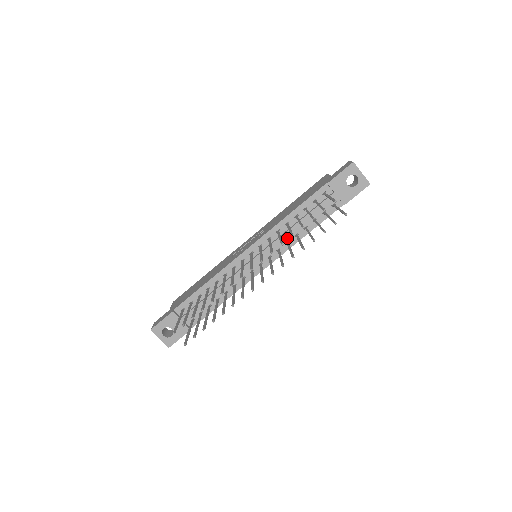
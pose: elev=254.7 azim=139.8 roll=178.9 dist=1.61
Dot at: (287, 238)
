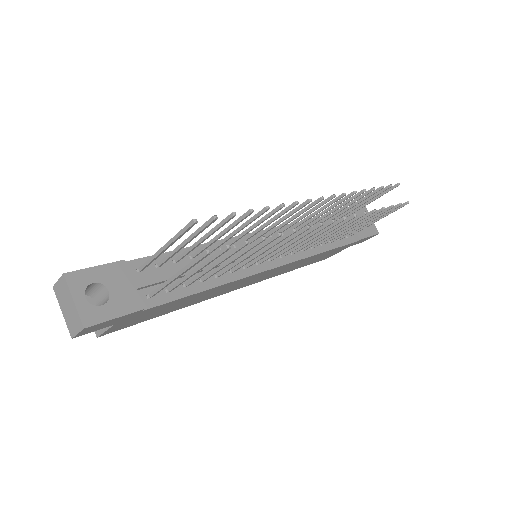
Dot at: occluded
